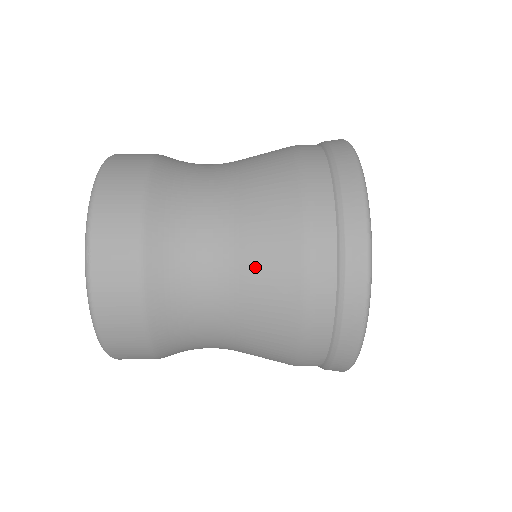
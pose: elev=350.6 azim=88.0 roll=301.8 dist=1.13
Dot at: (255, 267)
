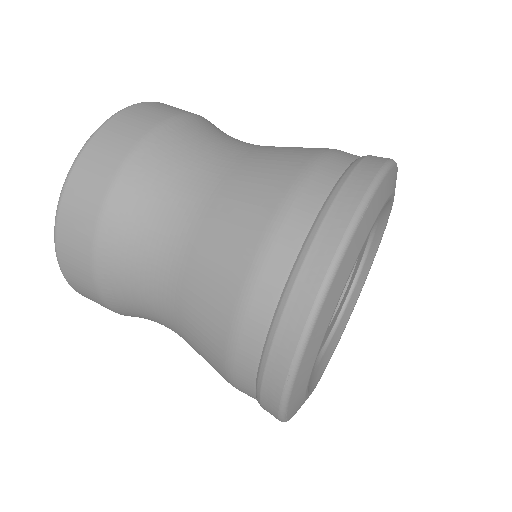
Dot at: (202, 260)
